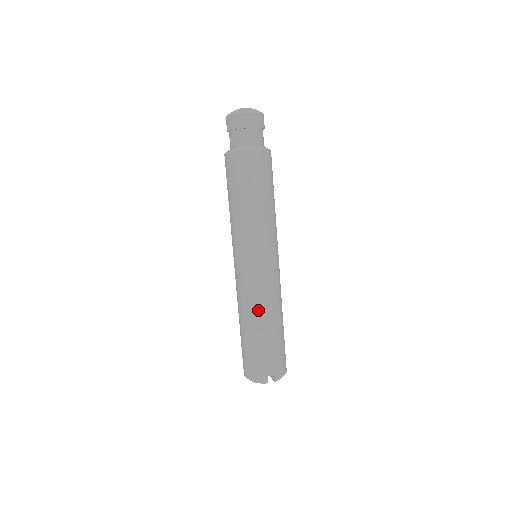
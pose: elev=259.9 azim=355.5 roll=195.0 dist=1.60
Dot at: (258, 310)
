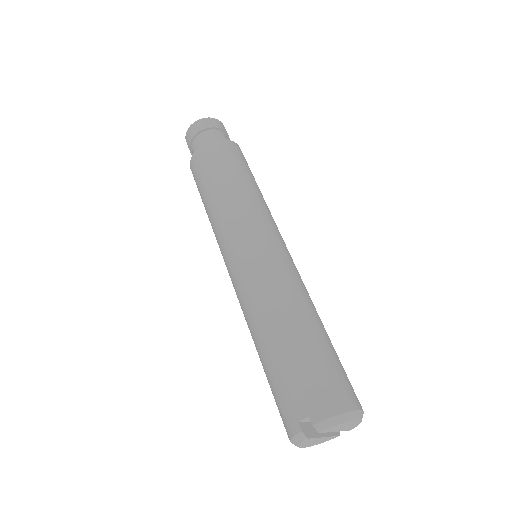
Dot at: (252, 316)
